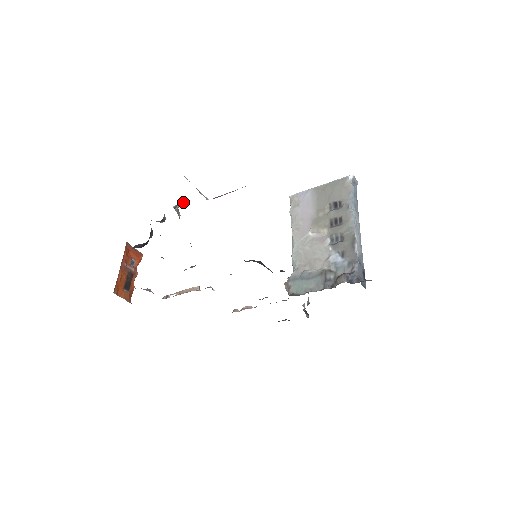
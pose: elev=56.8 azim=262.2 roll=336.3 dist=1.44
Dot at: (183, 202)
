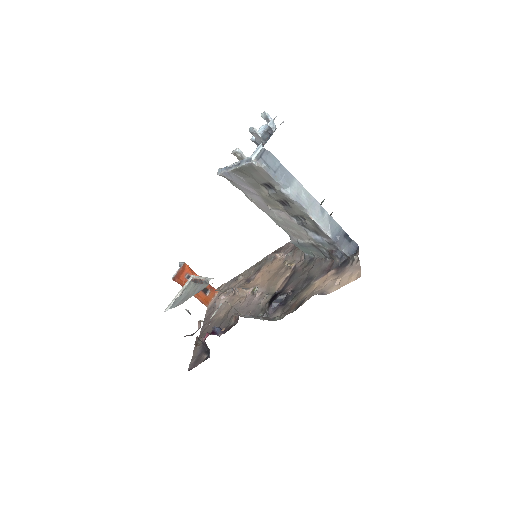
Dot at: (188, 312)
